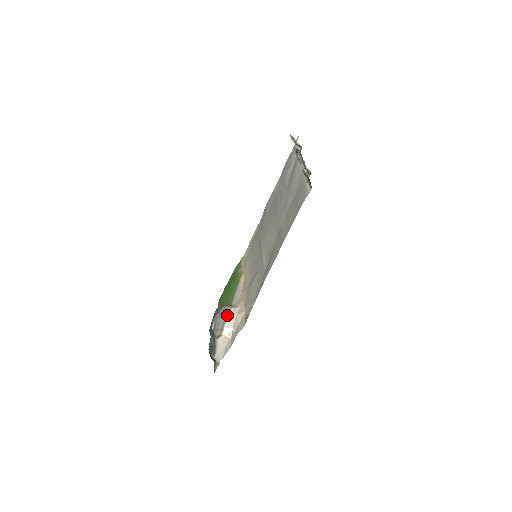
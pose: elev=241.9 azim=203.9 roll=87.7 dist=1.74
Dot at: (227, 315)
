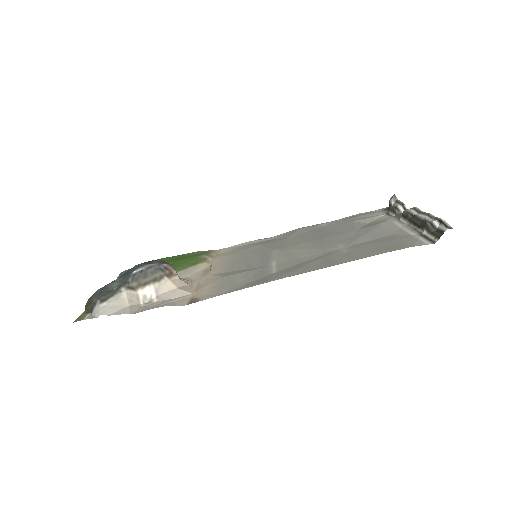
Dot at: (165, 277)
